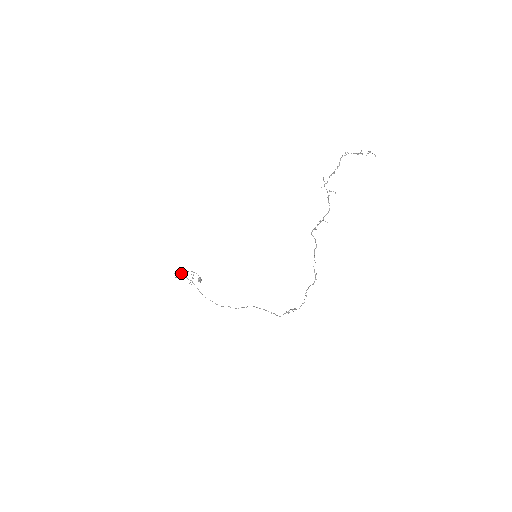
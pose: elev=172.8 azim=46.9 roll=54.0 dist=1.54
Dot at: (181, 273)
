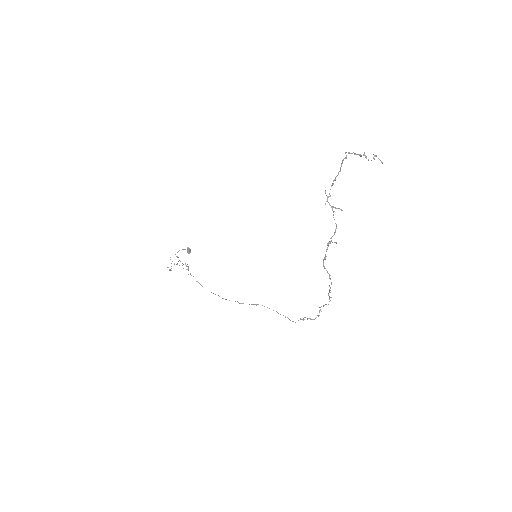
Dot at: (174, 264)
